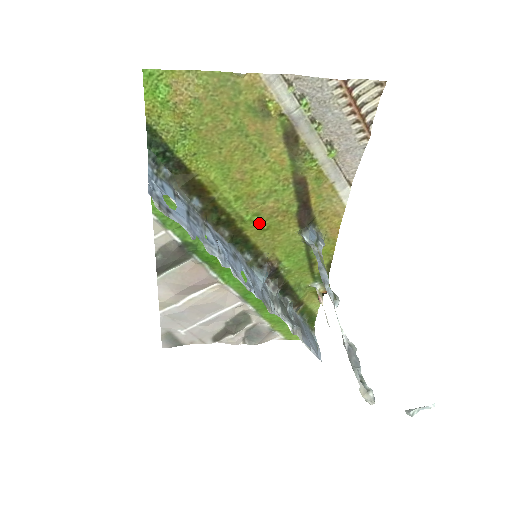
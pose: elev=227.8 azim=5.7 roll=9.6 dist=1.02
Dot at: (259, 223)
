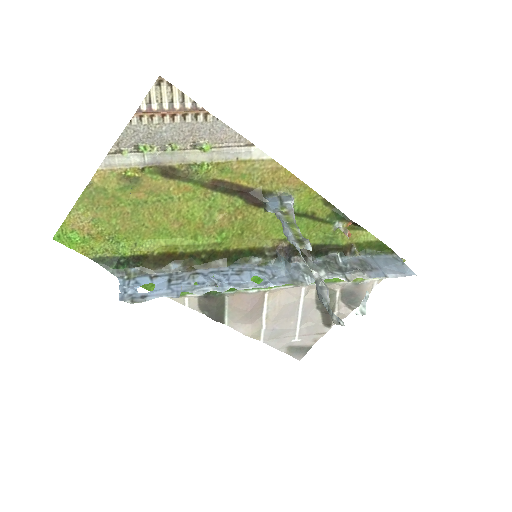
Dot at: (231, 234)
